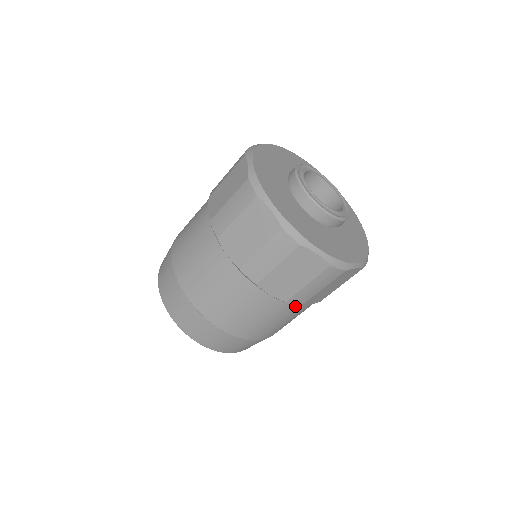
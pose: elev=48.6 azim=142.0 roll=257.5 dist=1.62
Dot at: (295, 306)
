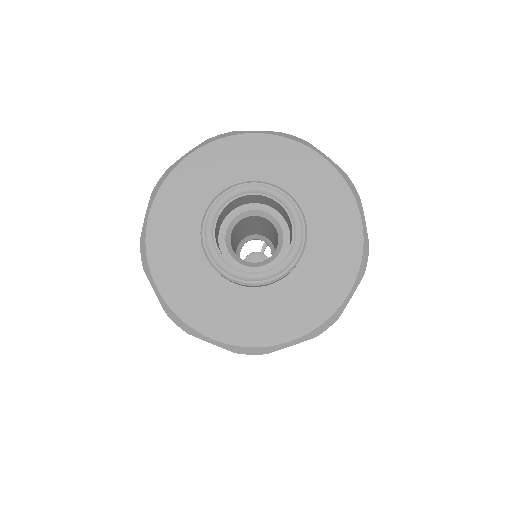
Dot at: occluded
